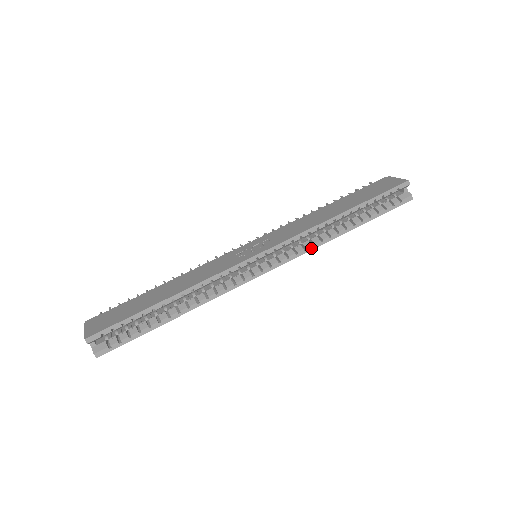
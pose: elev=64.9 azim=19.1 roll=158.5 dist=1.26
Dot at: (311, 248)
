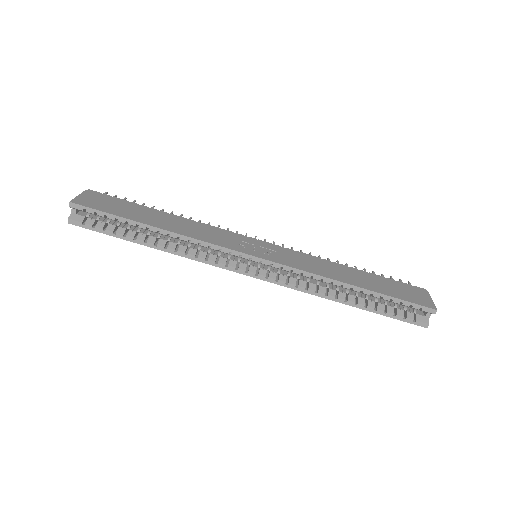
Dot at: (303, 290)
